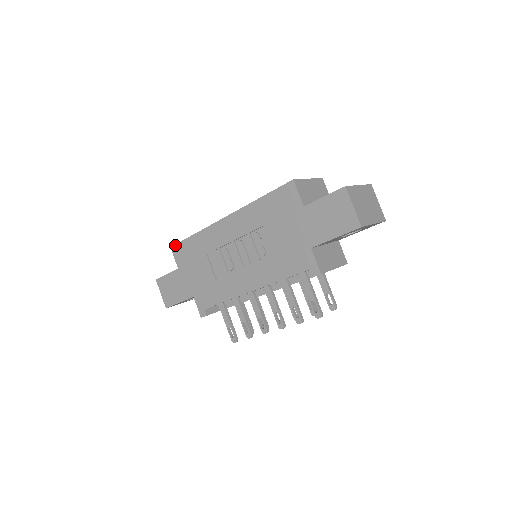
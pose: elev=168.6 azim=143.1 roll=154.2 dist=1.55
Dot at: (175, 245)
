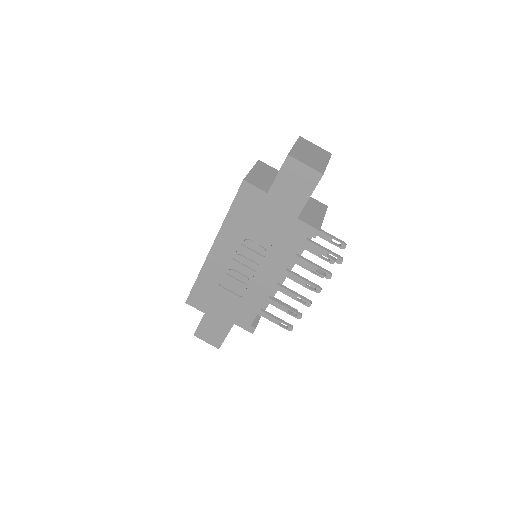
Dot at: (188, 298)
